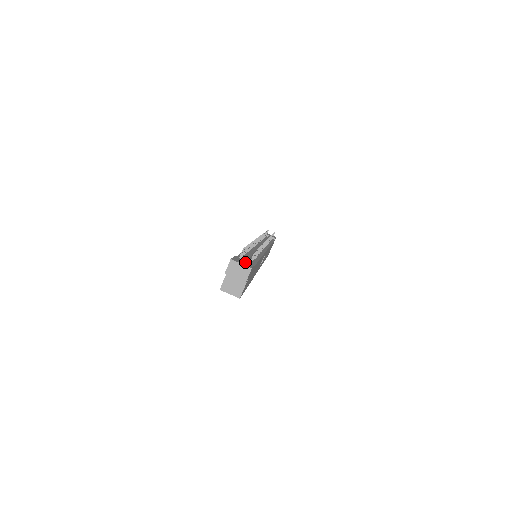
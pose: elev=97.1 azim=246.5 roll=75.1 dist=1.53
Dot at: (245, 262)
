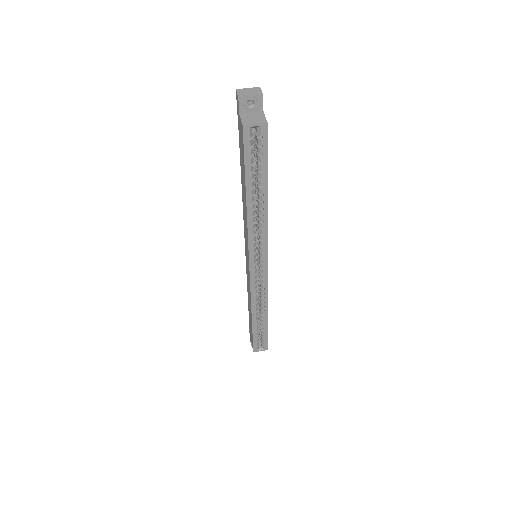
Dot at: occluded
